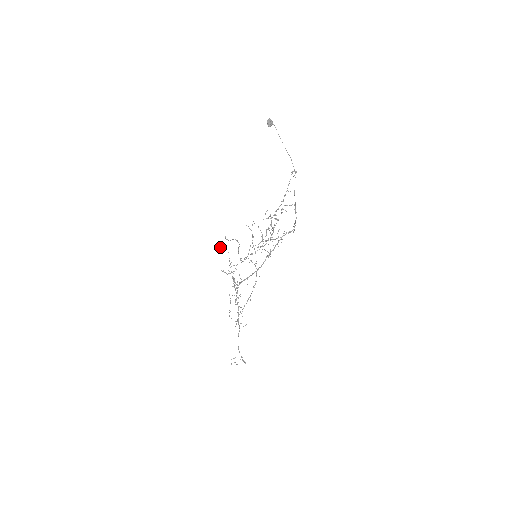
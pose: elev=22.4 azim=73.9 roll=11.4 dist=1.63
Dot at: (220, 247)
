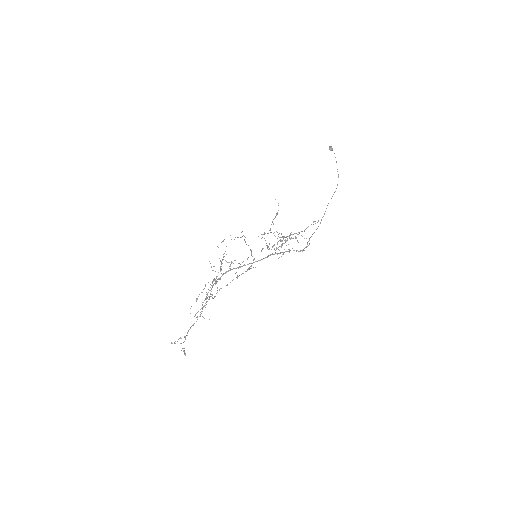
Dot at: occluded
